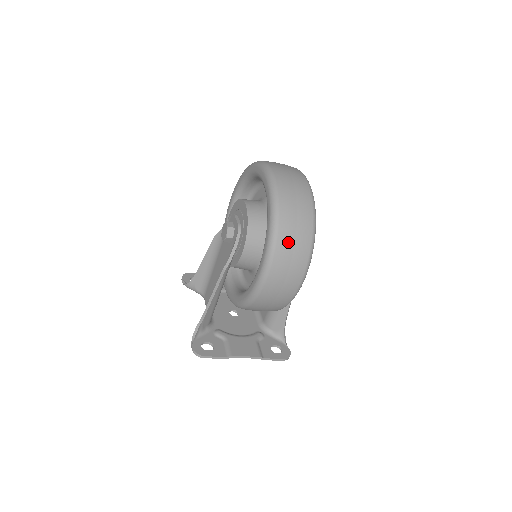
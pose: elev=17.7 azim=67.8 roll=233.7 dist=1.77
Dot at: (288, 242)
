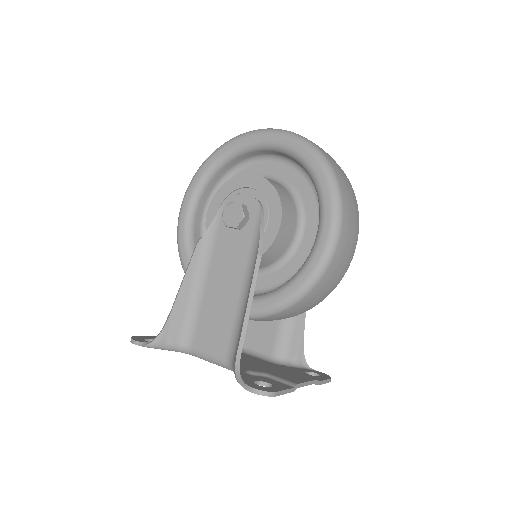
Dot at: (344, 183)
